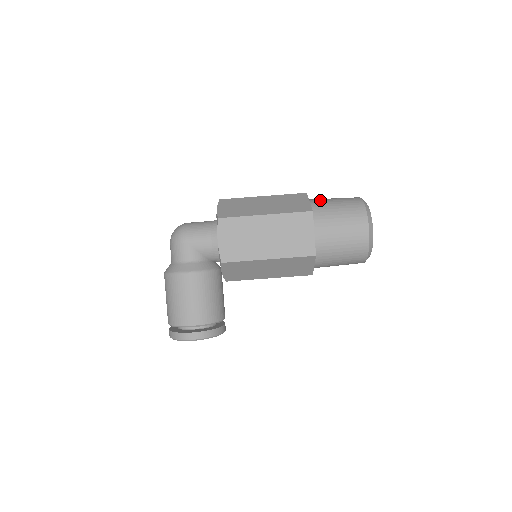
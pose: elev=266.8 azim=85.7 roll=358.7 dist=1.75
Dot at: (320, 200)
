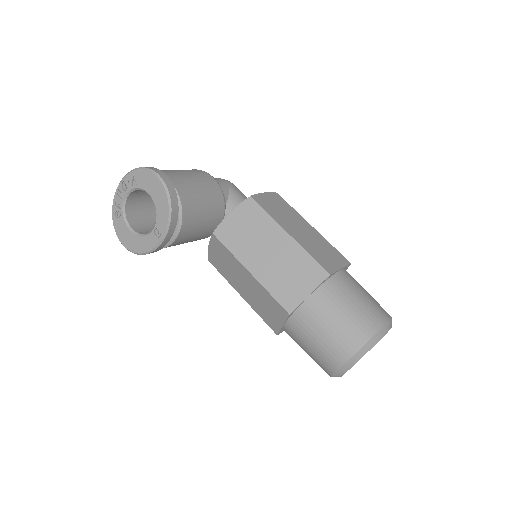
Dot at: occluded
